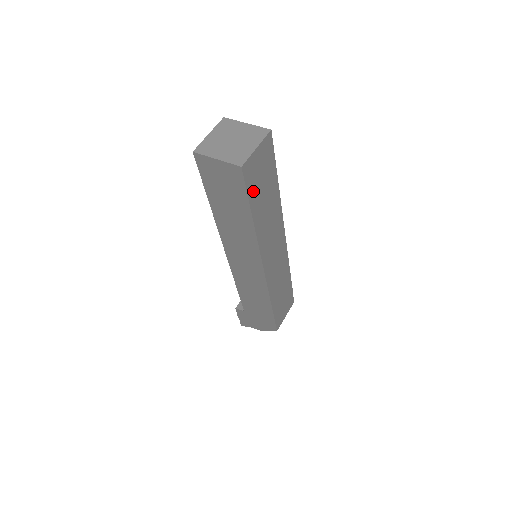
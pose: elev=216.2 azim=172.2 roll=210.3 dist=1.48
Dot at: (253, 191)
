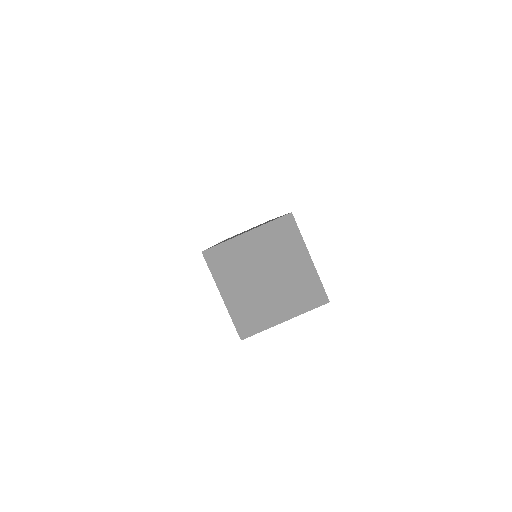
Dot at: occluded
